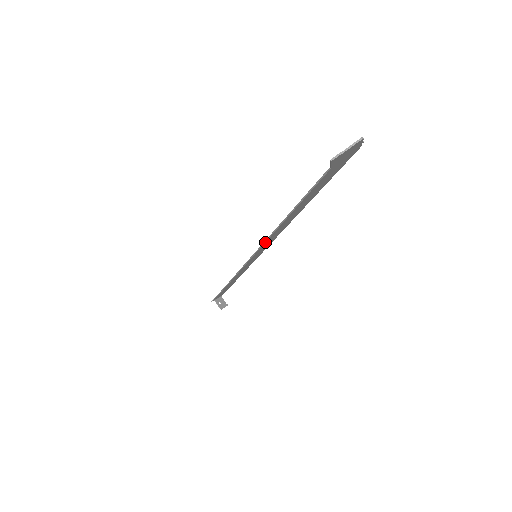
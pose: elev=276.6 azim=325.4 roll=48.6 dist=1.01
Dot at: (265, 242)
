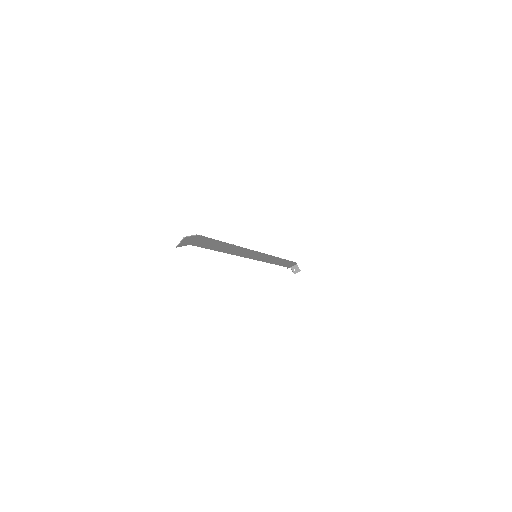
Dot at: (237, 255)
